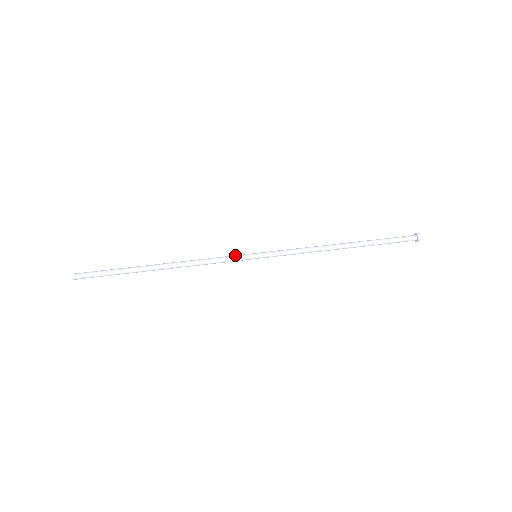
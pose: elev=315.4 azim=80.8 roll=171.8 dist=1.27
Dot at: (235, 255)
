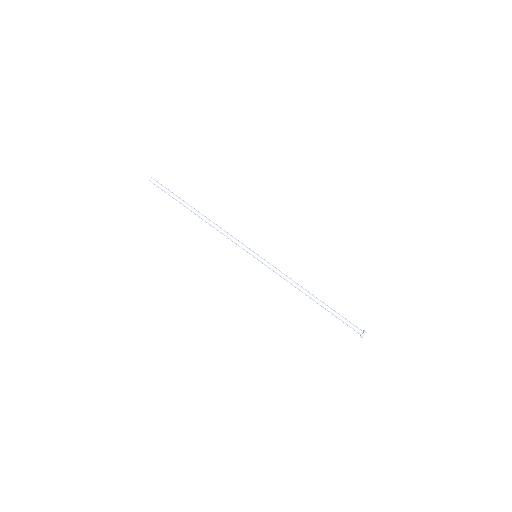
Dot at: (243, 247)
